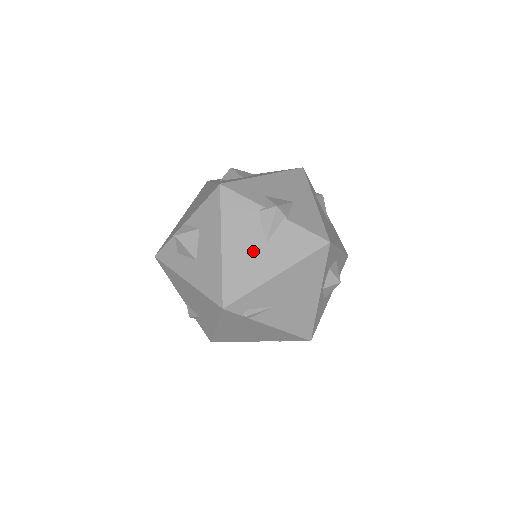
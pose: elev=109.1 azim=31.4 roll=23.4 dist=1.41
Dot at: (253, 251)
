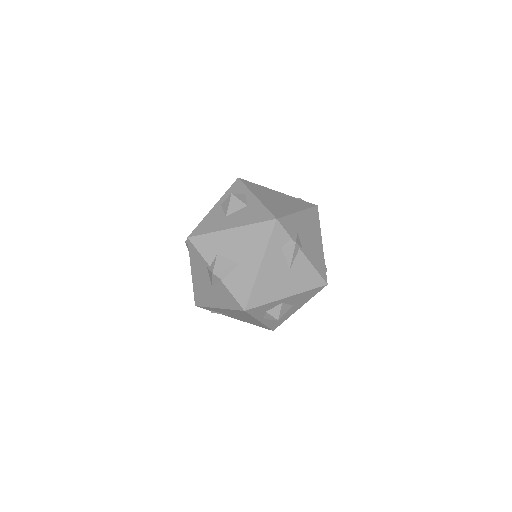
Dot at: (206, 287)
